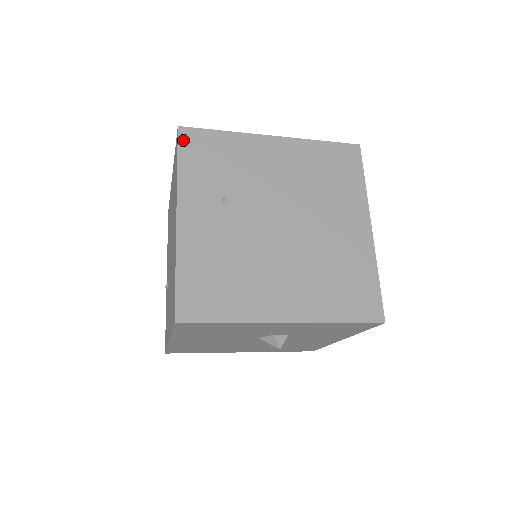
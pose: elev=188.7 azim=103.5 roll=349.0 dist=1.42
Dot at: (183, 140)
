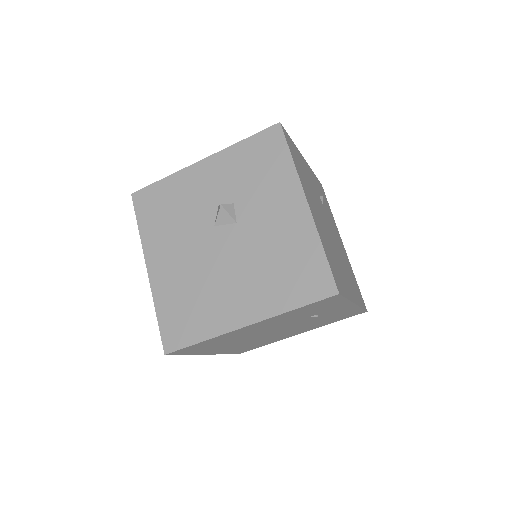
Dot at: occluded
